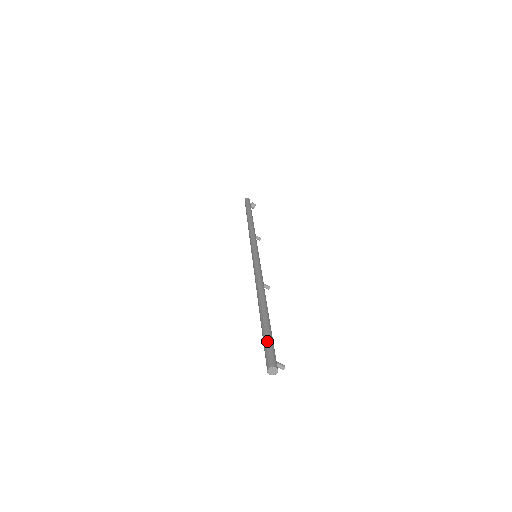
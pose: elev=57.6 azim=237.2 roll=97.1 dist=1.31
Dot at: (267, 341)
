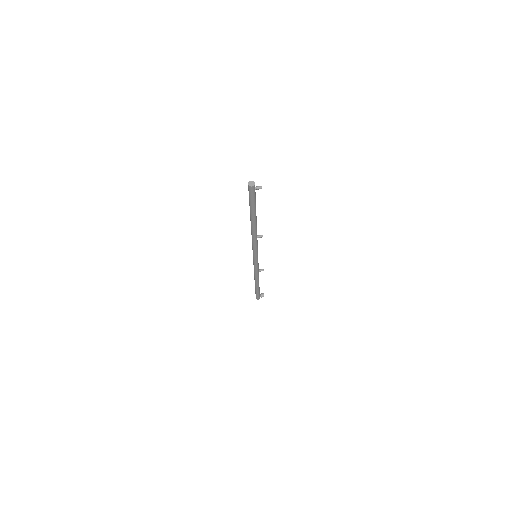
Dot at: (249, 197)
